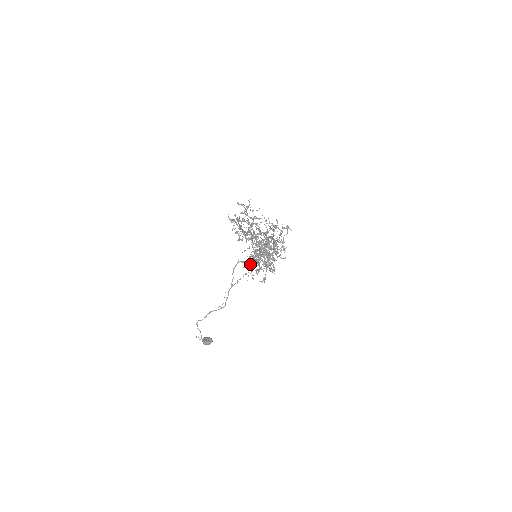
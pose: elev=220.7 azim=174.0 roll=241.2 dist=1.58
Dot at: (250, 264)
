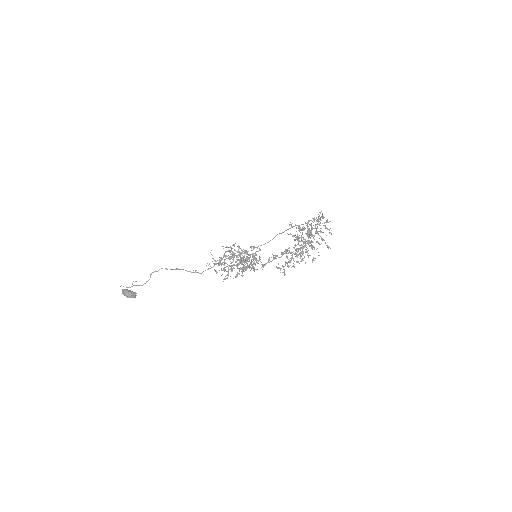
Dot at: (232, 259)
